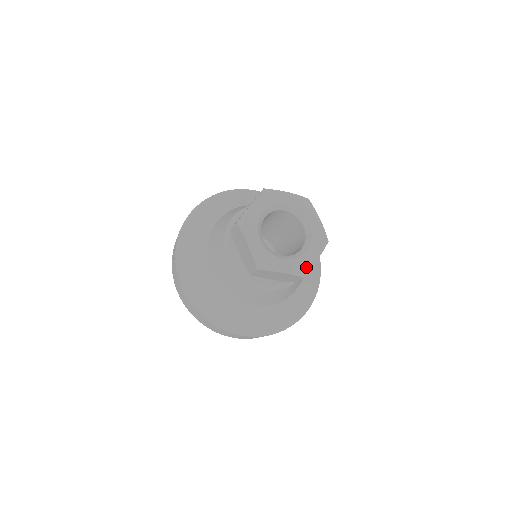
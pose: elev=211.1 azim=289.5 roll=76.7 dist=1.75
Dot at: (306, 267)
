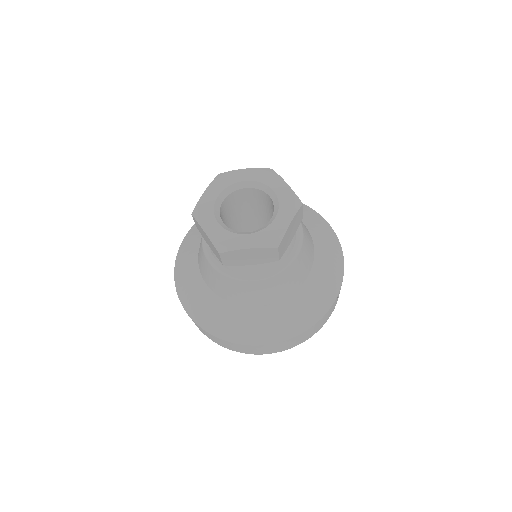
Dot at: (276, 236)
